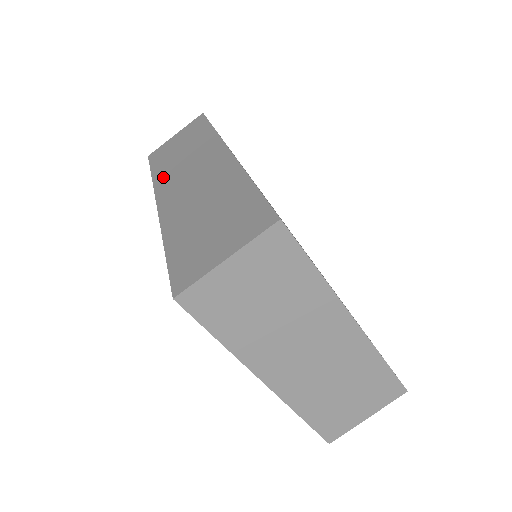
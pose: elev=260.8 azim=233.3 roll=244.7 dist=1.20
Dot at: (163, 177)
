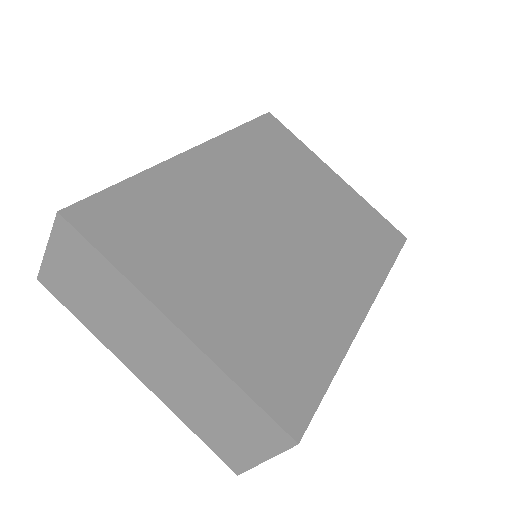
Dot at: occluded
